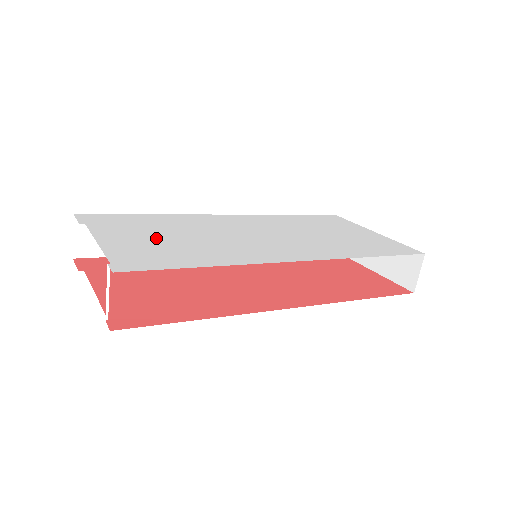
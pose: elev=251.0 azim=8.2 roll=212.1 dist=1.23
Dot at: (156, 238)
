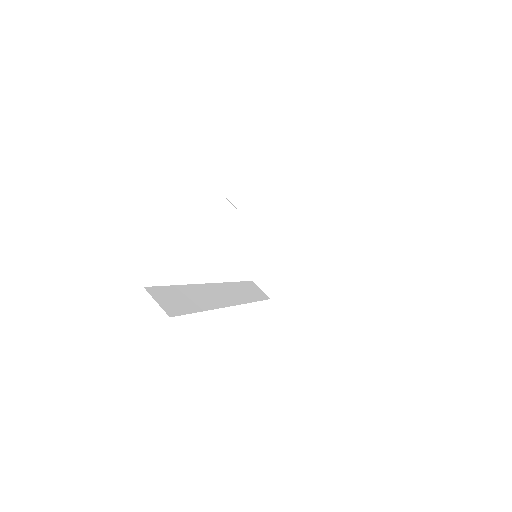
Dot at: occluded
